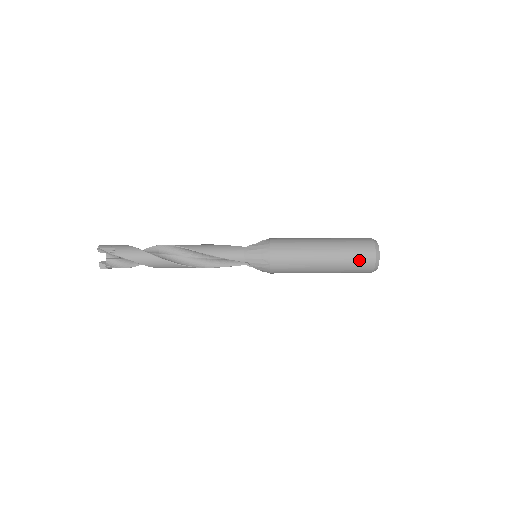
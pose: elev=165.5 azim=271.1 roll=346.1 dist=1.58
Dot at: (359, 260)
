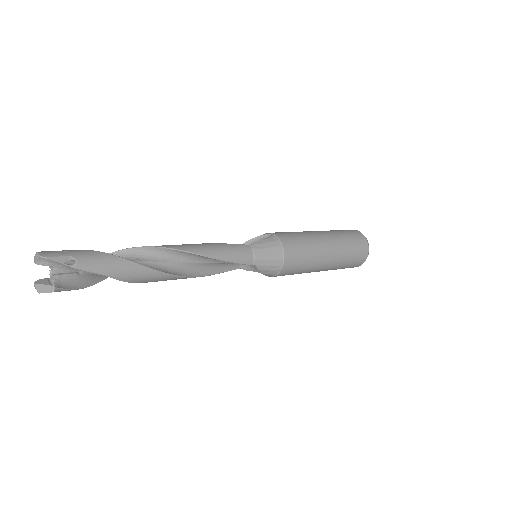
Dot at: (357, 255)
